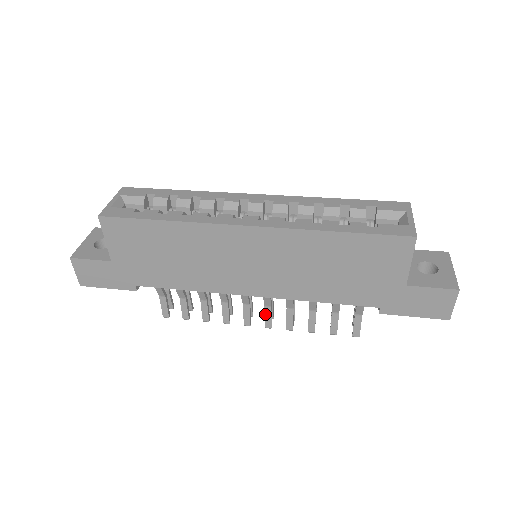
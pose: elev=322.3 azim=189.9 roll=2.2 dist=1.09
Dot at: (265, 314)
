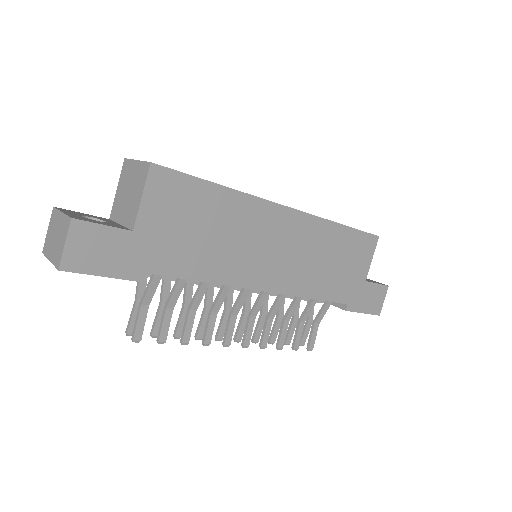
Dot at: (248, 328)
